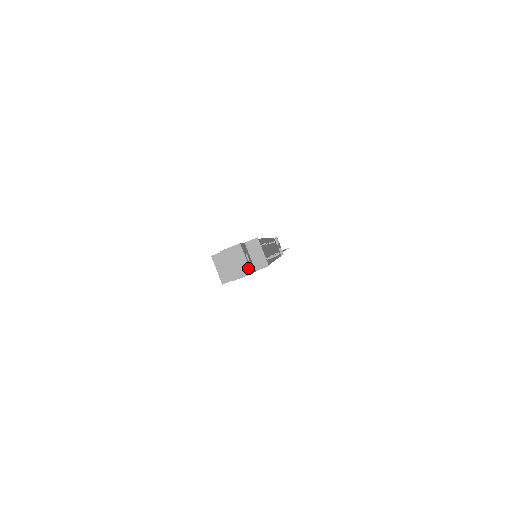
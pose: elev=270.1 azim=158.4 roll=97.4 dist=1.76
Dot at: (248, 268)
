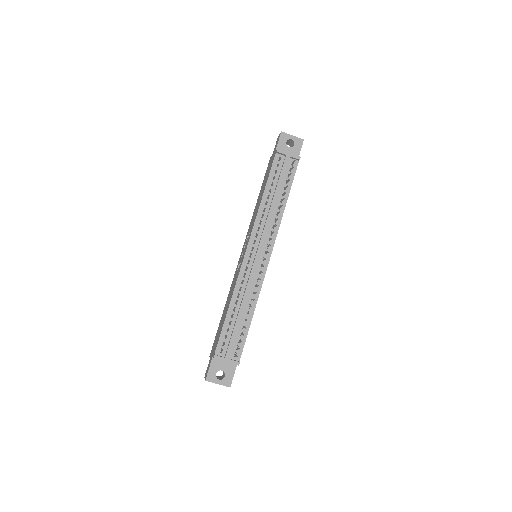
Dot at: occluded
